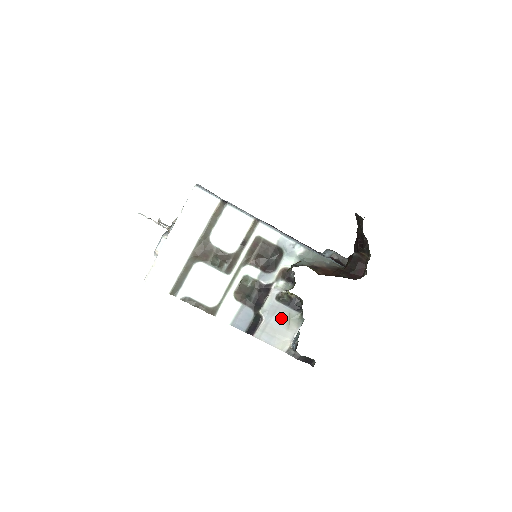
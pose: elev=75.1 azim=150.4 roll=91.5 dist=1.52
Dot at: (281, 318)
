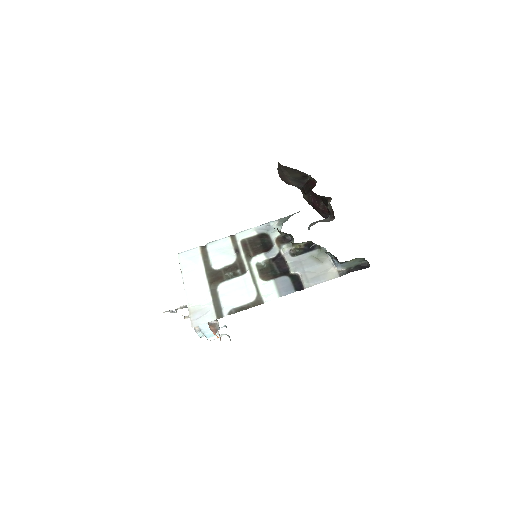
Dot at: (310, 263)
